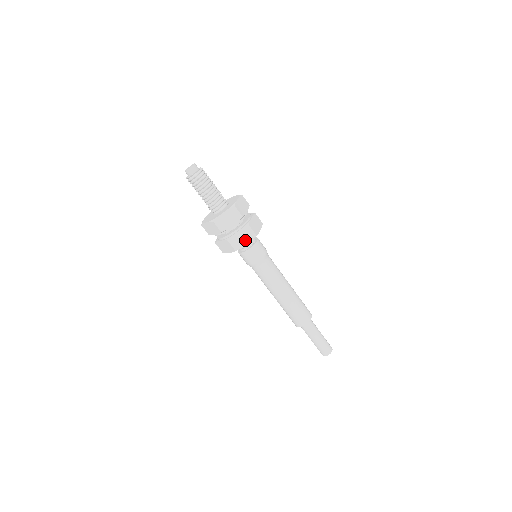
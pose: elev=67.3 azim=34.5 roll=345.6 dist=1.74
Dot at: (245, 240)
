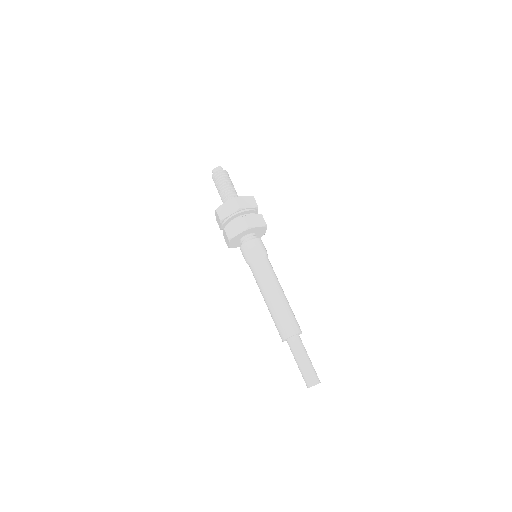
Dot at: (238, 230)
